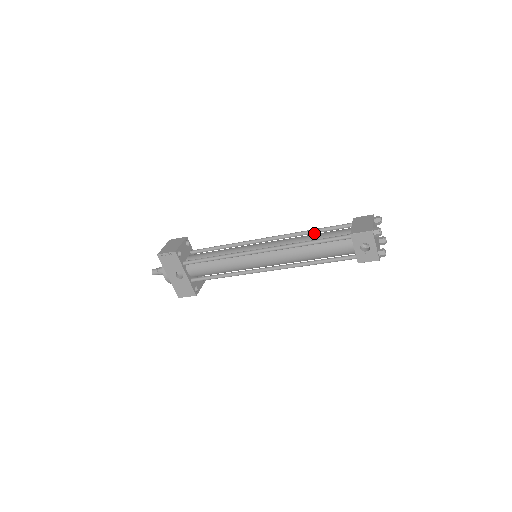
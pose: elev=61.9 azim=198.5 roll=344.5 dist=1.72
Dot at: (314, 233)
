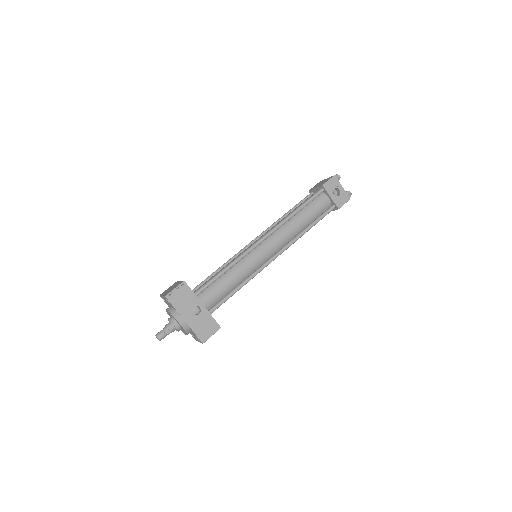
Dot at: occluded
